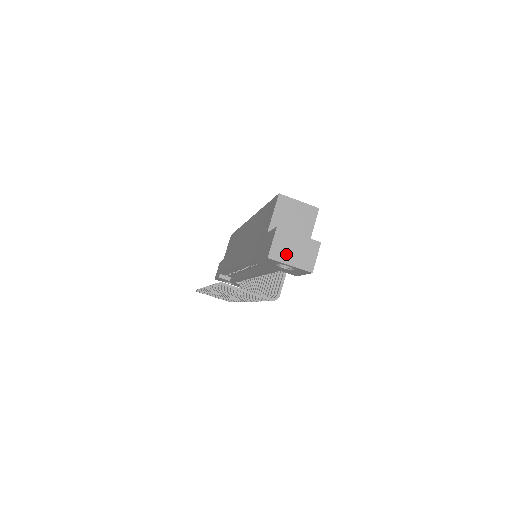
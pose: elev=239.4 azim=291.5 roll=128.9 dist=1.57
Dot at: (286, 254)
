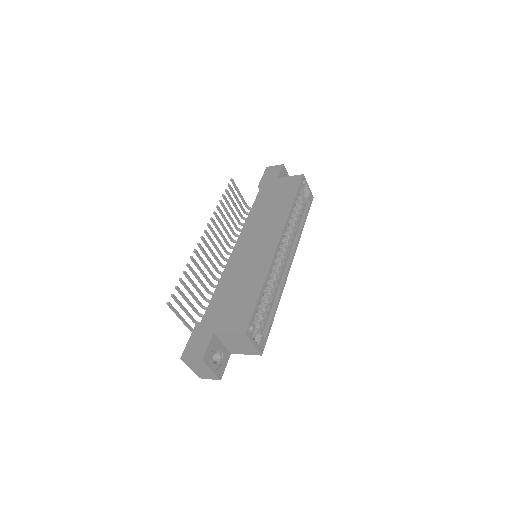
Dot at: (193, 366)
